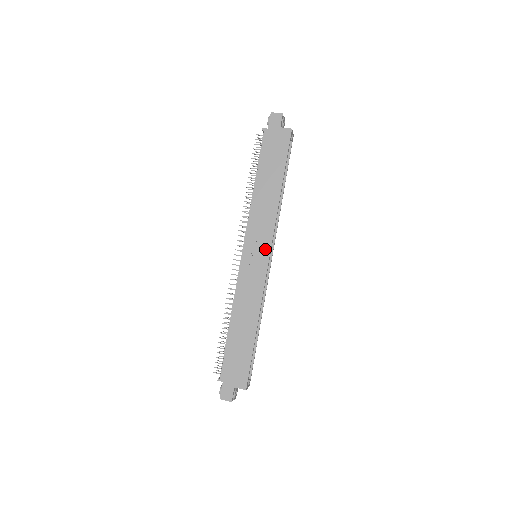
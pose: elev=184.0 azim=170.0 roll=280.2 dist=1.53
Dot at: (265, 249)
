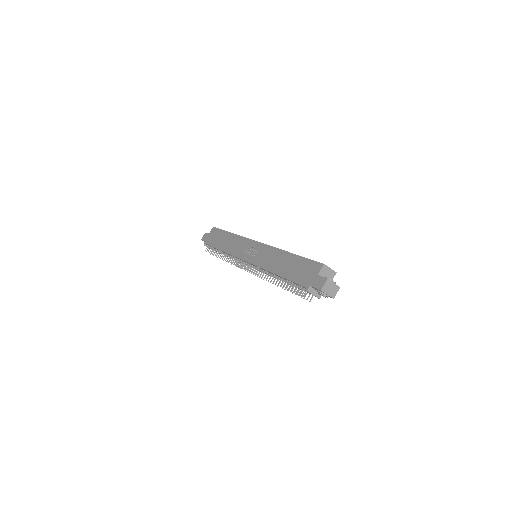
Dot at: (251, 244)
